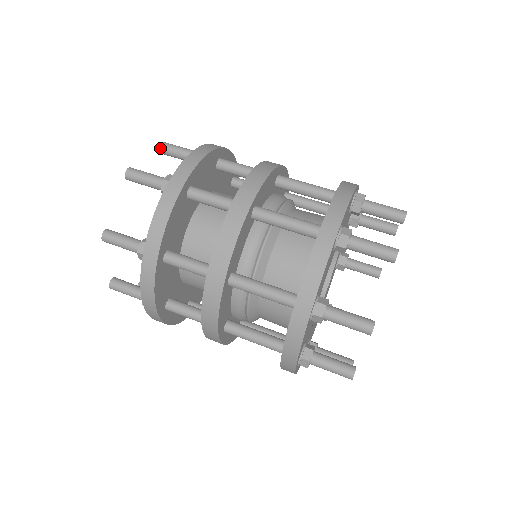
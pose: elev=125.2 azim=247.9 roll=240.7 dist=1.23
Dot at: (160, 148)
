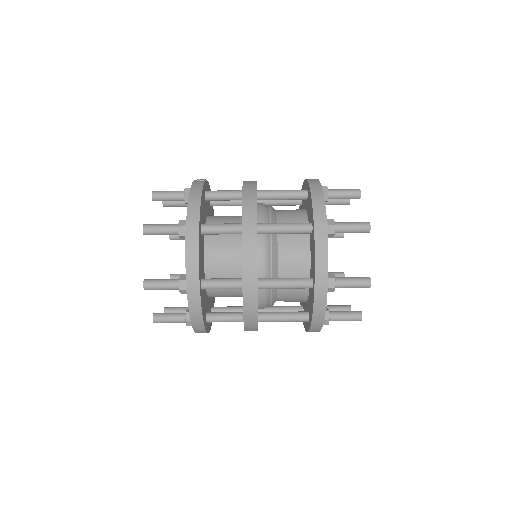
Dot at: occluded
